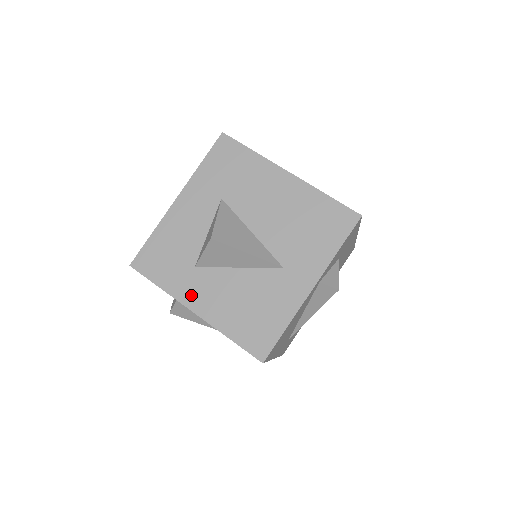
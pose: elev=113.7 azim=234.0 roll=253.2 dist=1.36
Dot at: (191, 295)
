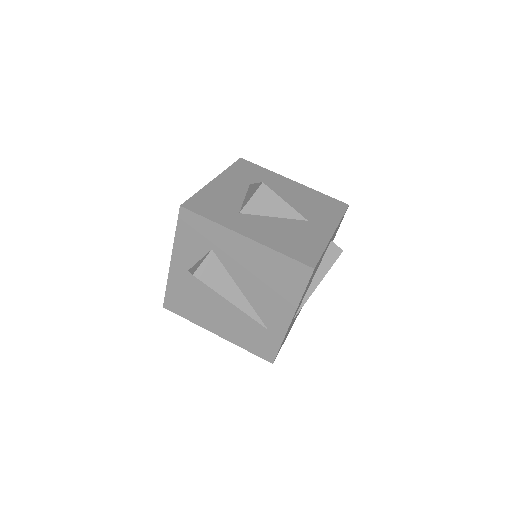
Dot at: (241, 227)
